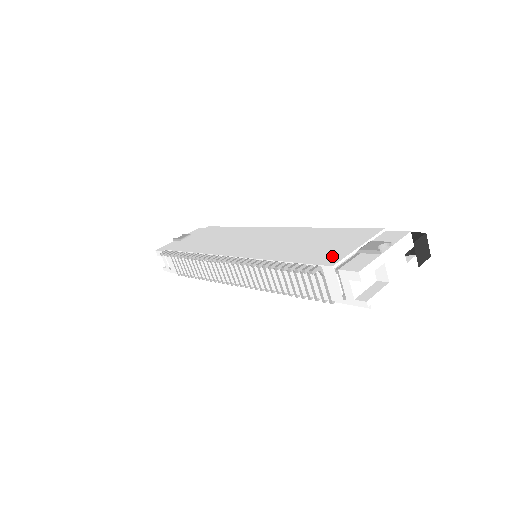
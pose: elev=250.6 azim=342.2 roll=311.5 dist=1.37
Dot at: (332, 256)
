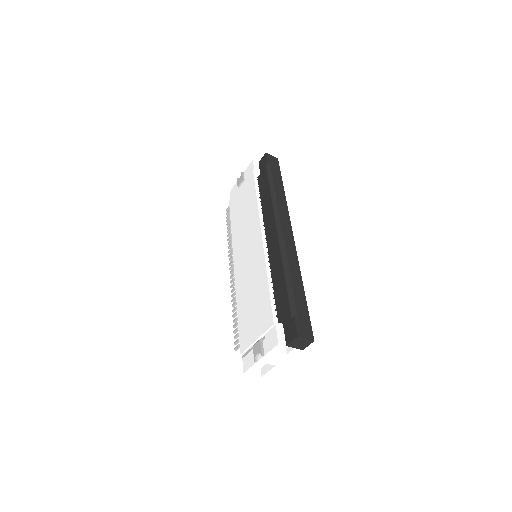
Dot at: (246, 339)
